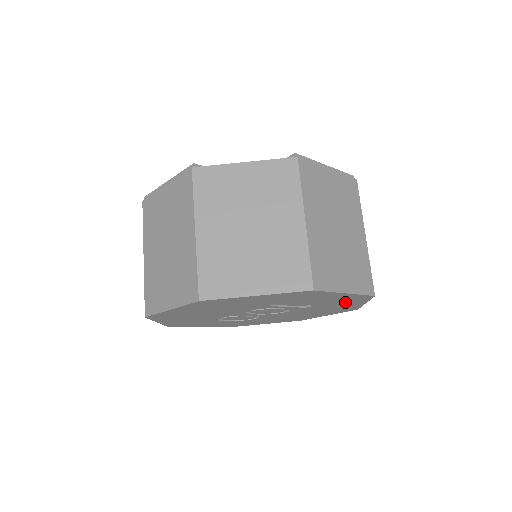
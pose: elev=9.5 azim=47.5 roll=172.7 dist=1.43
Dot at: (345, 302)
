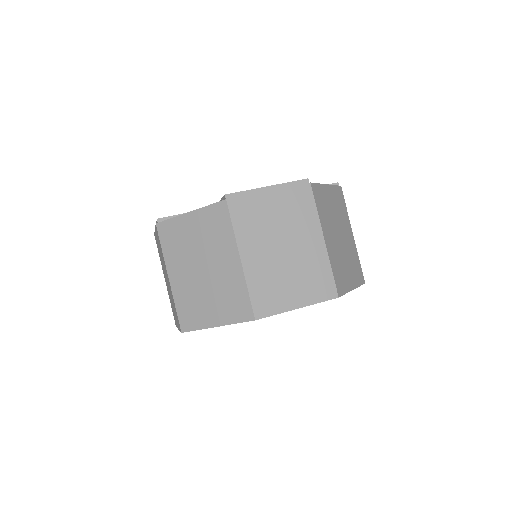
Dot at: occluded
